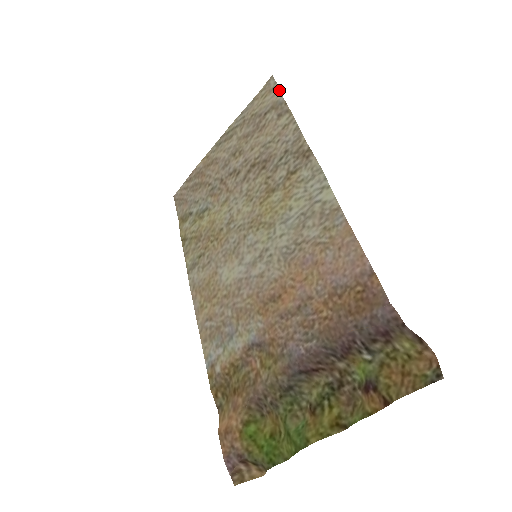
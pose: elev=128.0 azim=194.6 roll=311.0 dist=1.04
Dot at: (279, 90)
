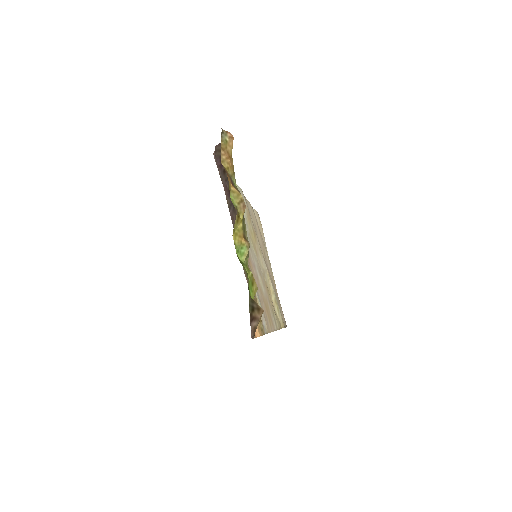
Dot at: (255, 211)
